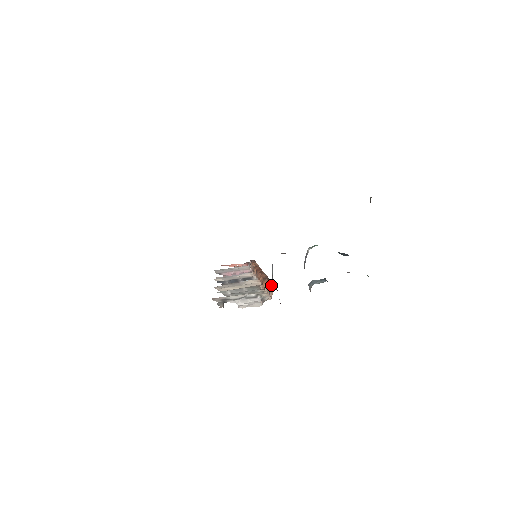
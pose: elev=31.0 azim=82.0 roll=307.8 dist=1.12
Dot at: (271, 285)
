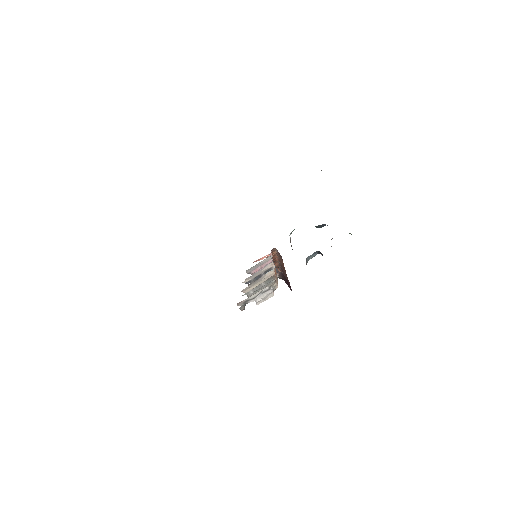
Dot at: (277, 275)
